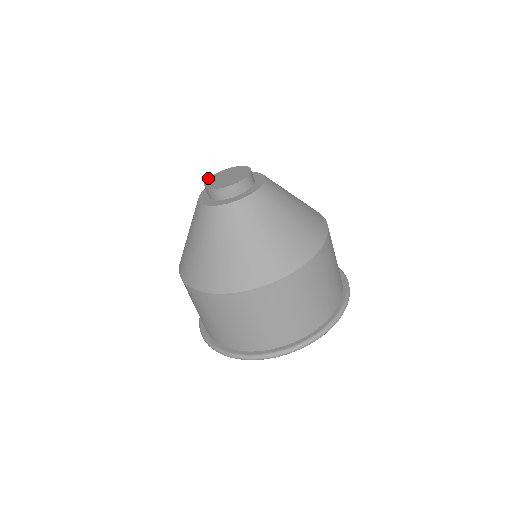
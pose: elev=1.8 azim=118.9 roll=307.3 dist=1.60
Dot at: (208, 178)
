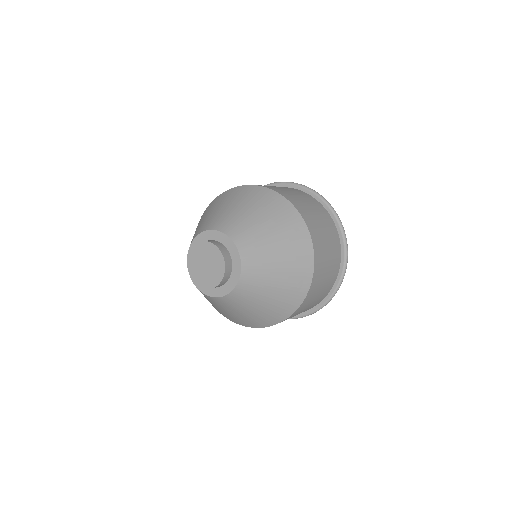
Dot at: occluded
